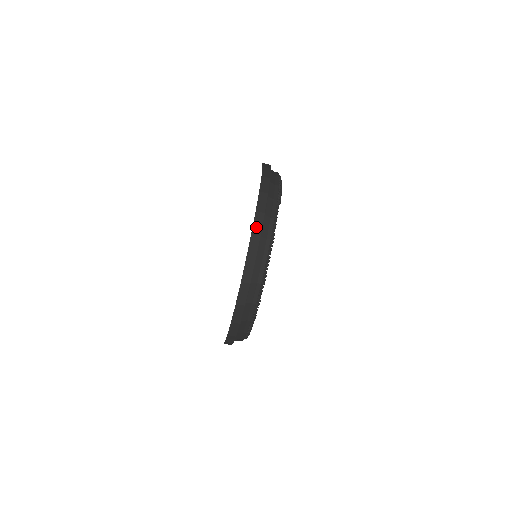
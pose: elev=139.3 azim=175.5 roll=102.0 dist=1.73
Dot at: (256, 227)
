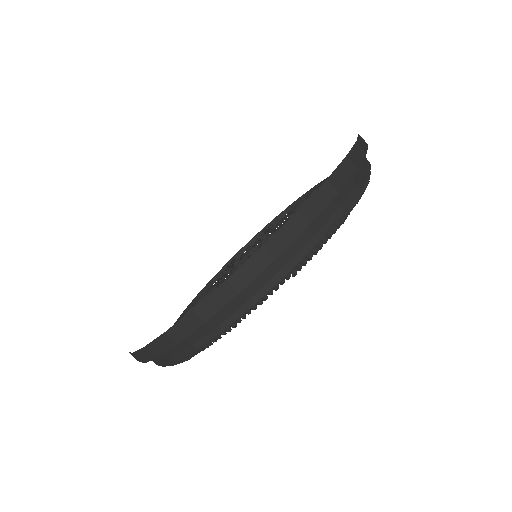
Dot at: (208, 305)
